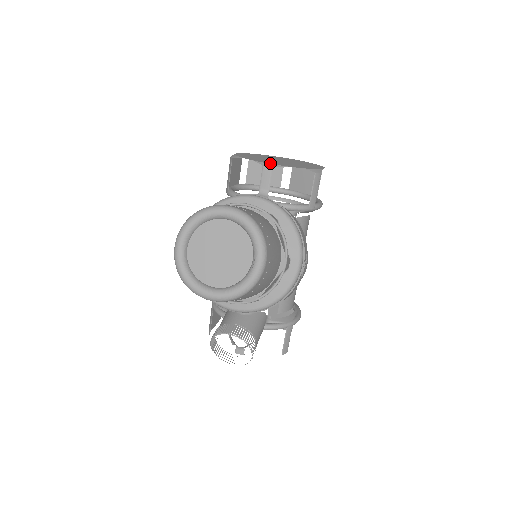
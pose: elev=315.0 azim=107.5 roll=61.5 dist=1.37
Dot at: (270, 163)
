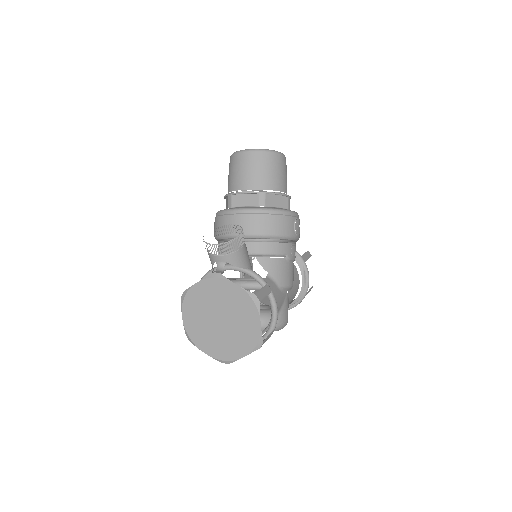
Dot at: occluded
